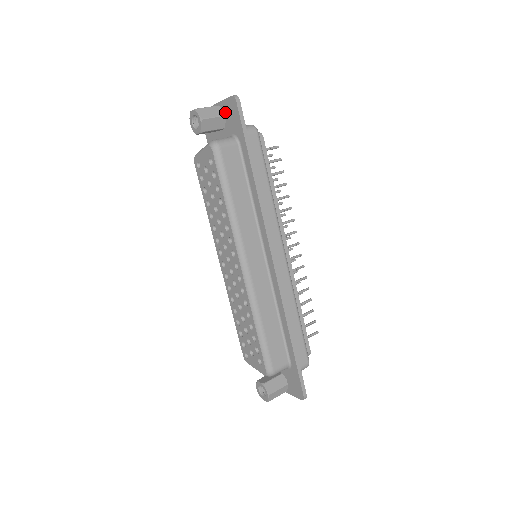
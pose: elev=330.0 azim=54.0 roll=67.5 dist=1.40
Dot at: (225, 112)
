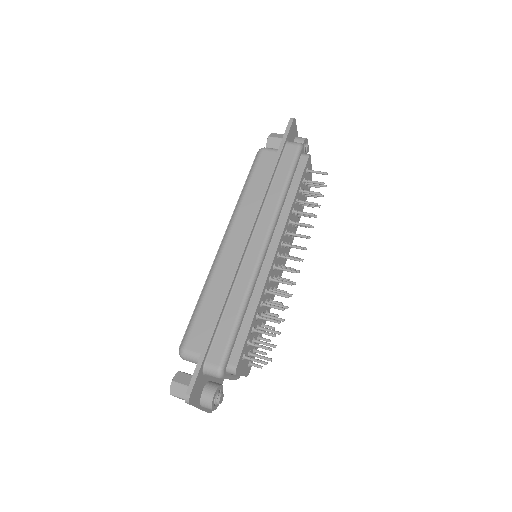
Dot at: occluded
